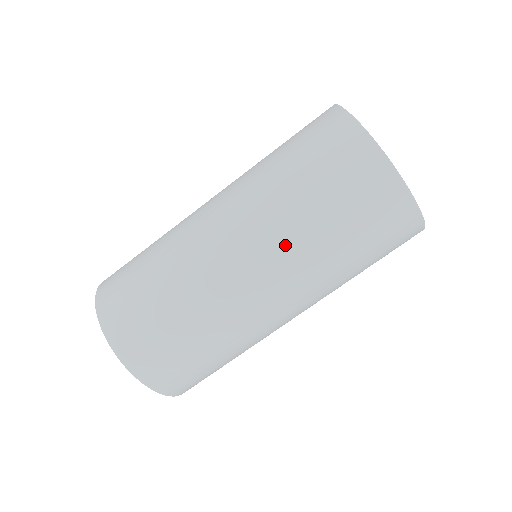
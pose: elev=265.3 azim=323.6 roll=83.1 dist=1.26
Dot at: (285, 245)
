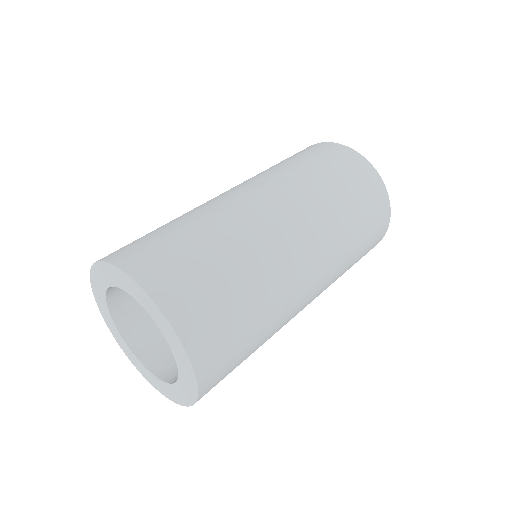
Dot at: (329, 233)
